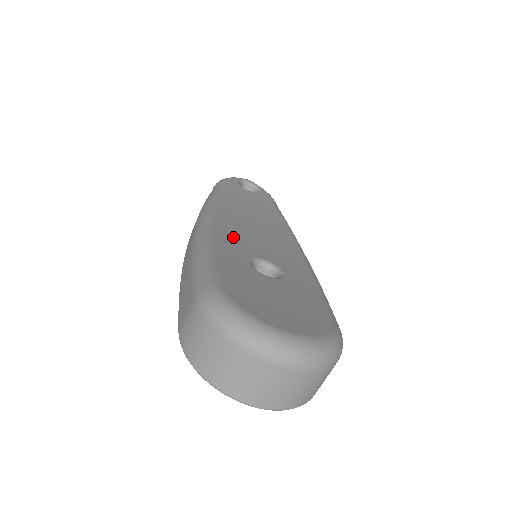
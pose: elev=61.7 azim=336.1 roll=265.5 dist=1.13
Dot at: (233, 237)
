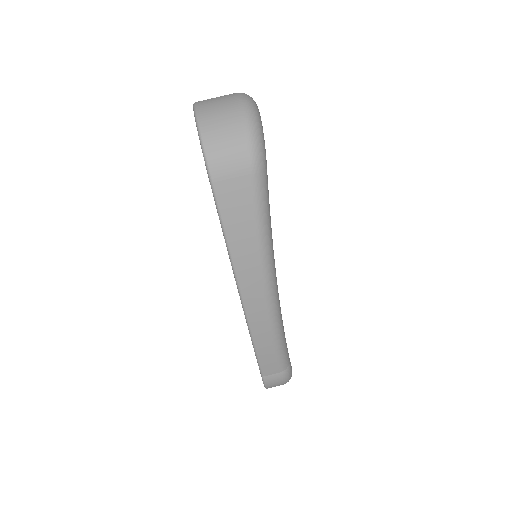
Dot at: occluded
